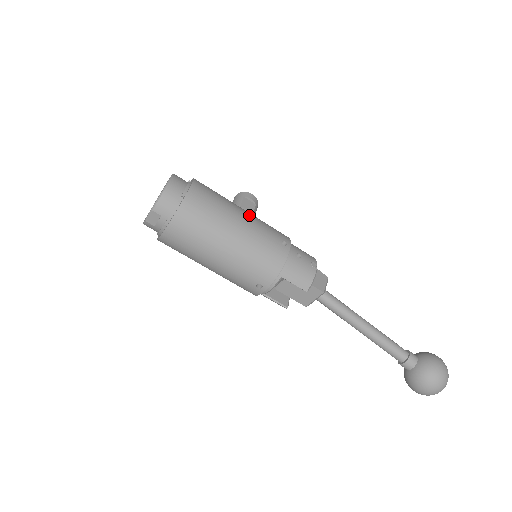
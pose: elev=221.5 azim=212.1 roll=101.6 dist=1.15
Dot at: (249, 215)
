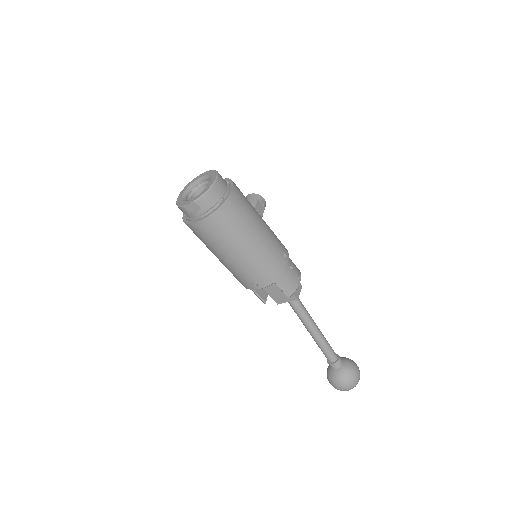
Dot at: (266, 225)
